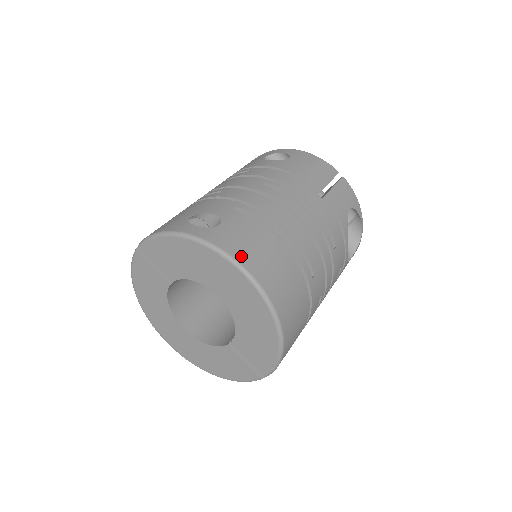
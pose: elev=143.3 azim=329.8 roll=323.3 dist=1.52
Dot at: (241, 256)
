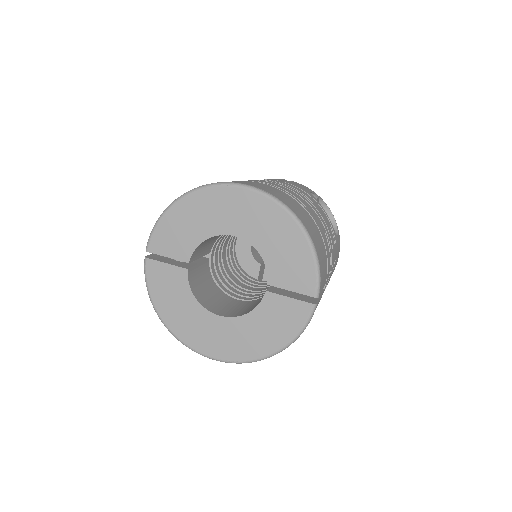
Dot at: occluded
